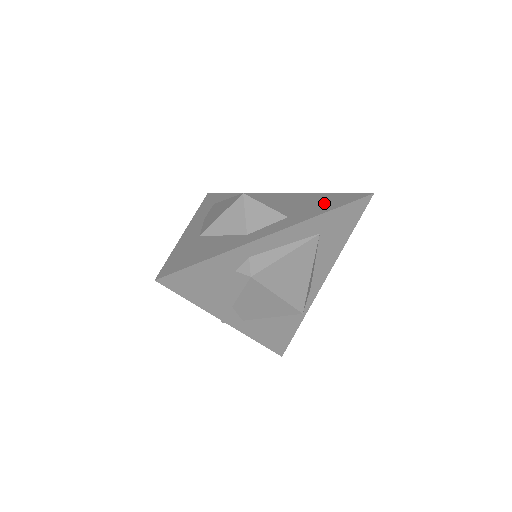
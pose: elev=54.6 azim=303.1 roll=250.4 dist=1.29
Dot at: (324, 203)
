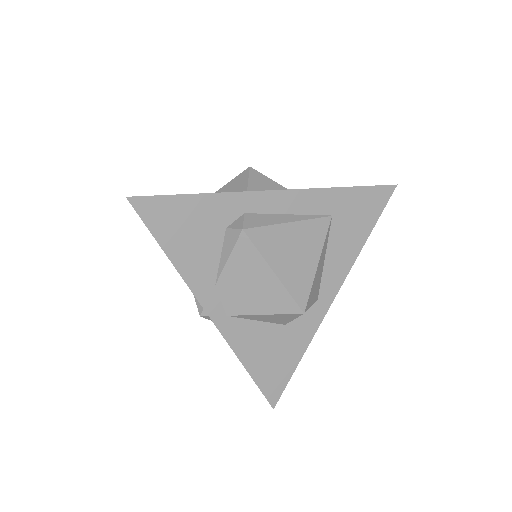
Dot at: occluded
